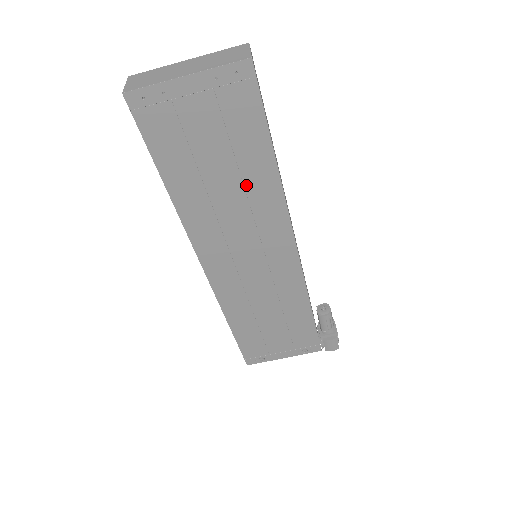
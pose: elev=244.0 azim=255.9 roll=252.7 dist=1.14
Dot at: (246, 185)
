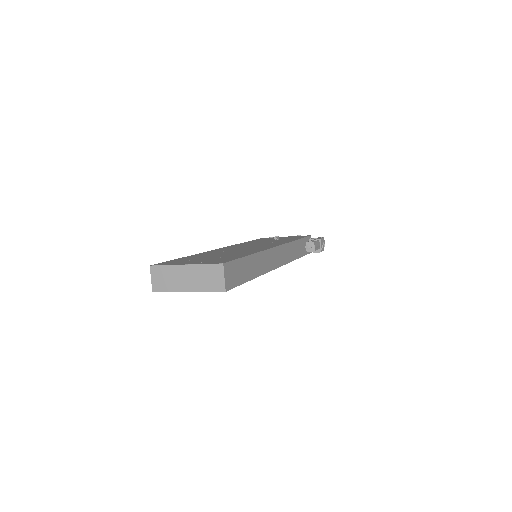
Dot at: occluded
